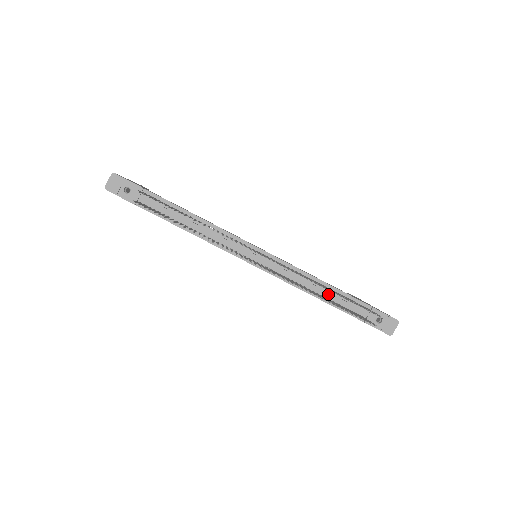
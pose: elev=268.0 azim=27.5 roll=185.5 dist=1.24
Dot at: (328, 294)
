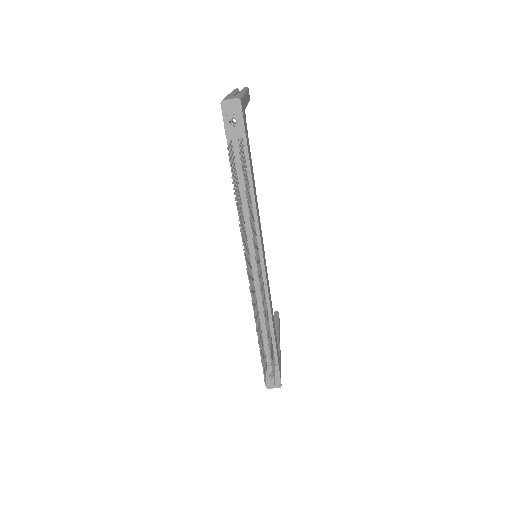
Dot at: (265, 331)
